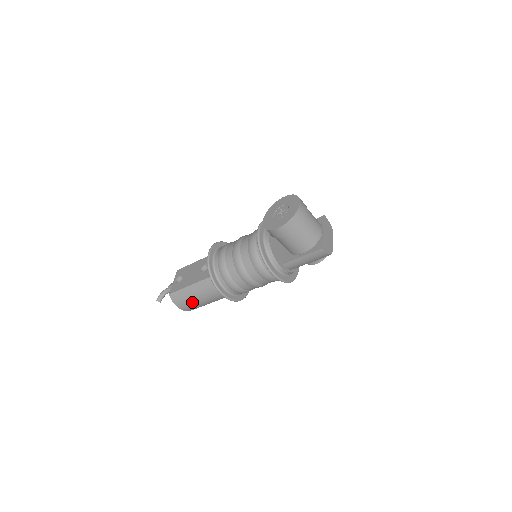
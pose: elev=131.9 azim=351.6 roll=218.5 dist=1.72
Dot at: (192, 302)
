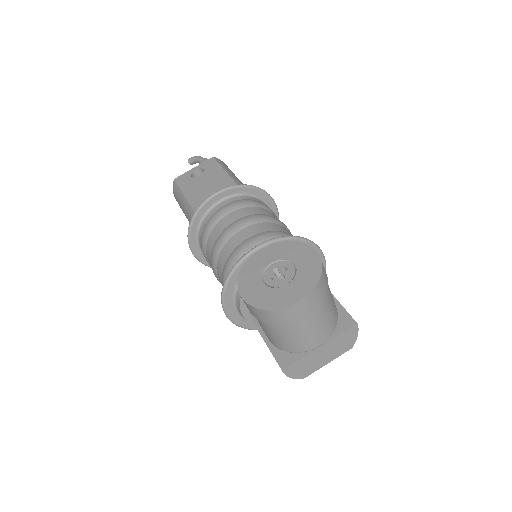
Dot at: occluded
